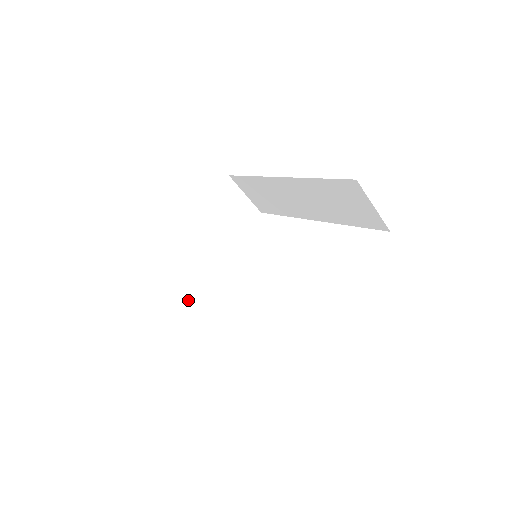
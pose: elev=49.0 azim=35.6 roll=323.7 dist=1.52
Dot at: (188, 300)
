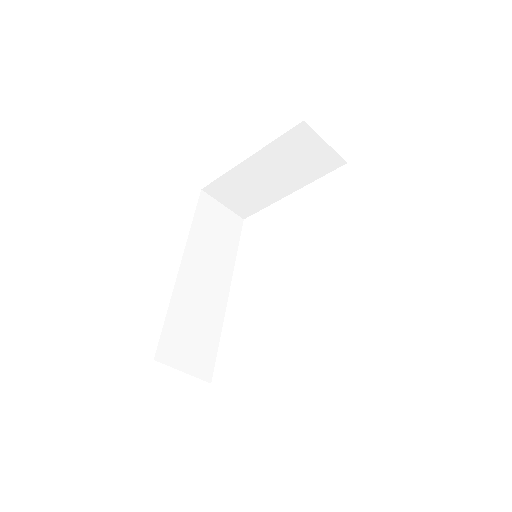
Dot at: (246, 214)
